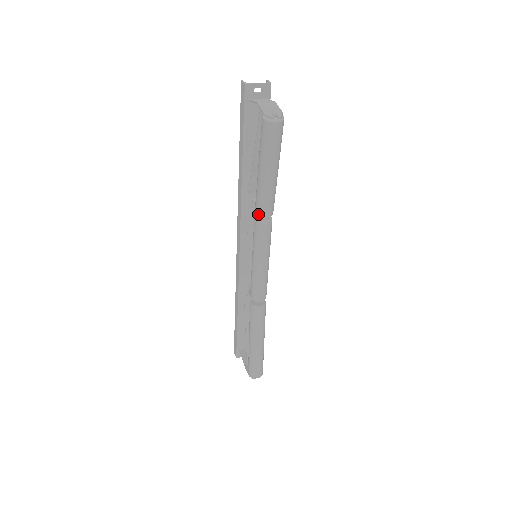
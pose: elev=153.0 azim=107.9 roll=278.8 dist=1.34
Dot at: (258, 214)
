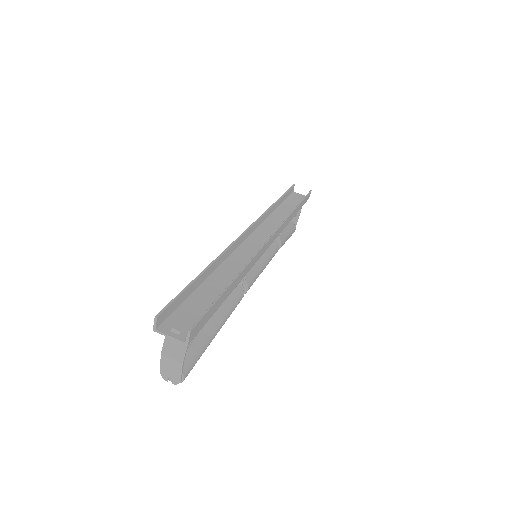
Dot at: occluded
